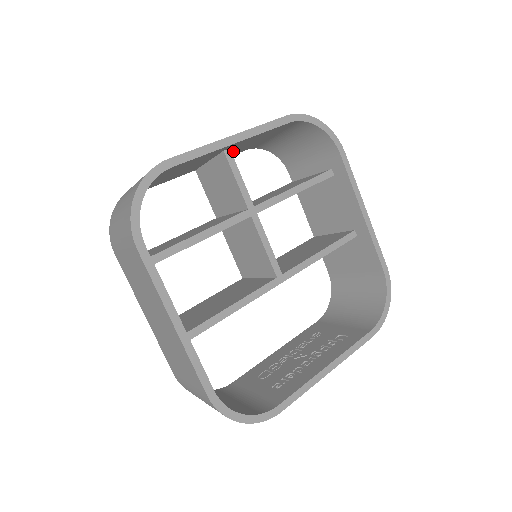
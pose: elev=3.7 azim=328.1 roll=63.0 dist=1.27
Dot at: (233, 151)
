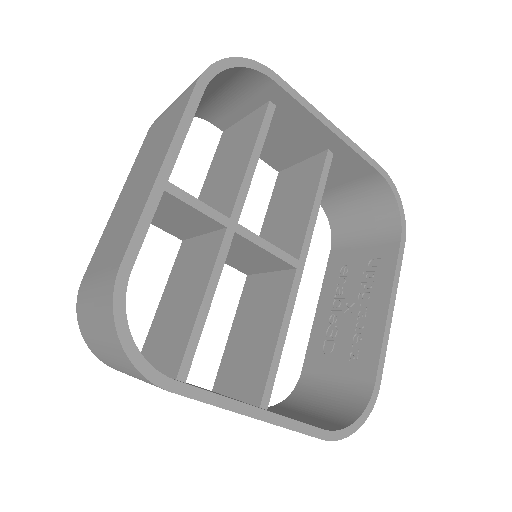
Dot at: occluded
